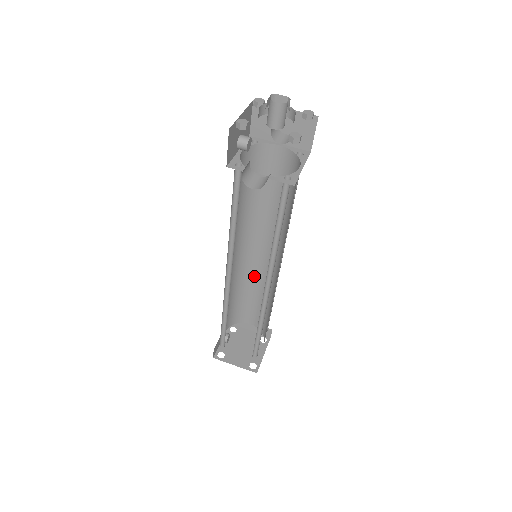
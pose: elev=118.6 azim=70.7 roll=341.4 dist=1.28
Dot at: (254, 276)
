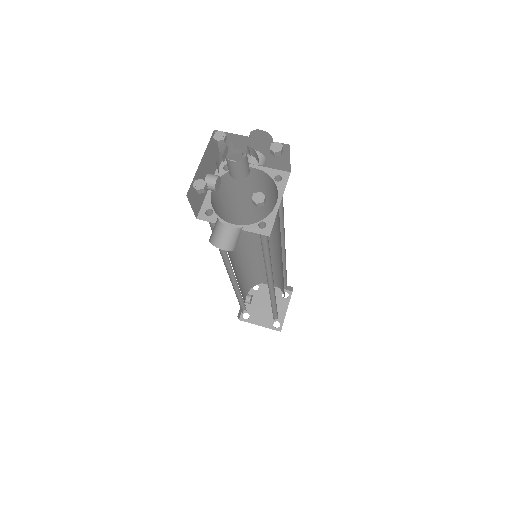
Dot at: occluded
